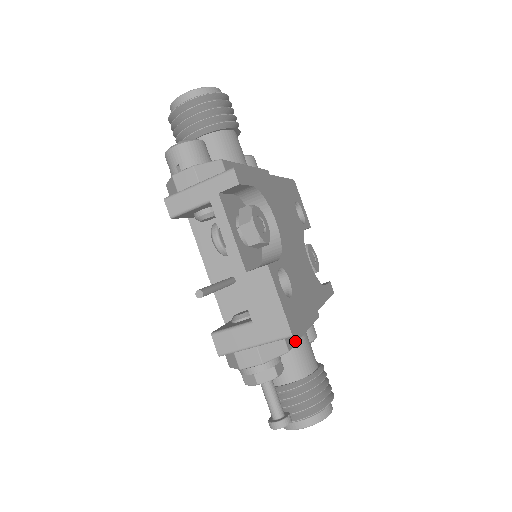
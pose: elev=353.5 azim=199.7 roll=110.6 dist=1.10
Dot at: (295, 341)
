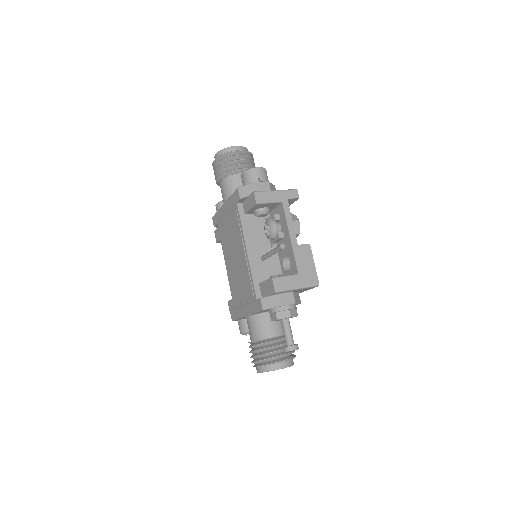
Dot at: occluded
